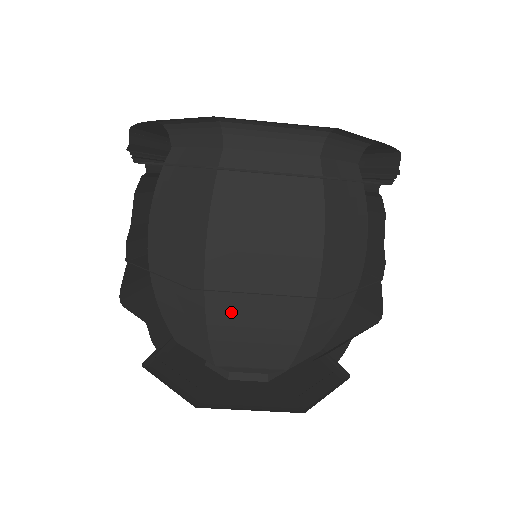
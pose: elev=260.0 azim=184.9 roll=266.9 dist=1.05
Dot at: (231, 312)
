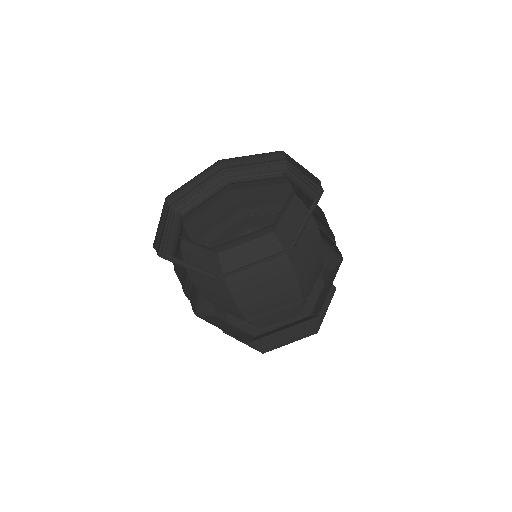
Dot at: (217, 305)
